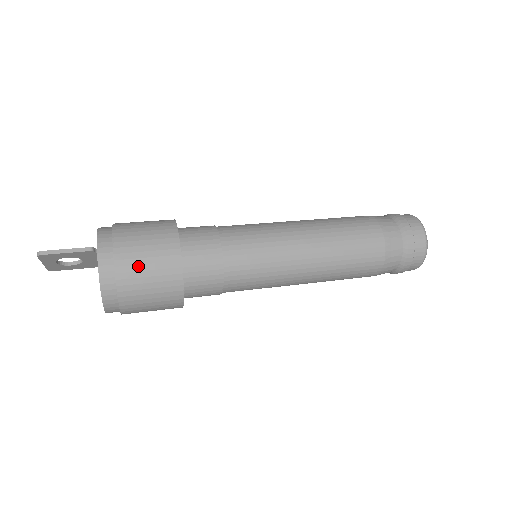
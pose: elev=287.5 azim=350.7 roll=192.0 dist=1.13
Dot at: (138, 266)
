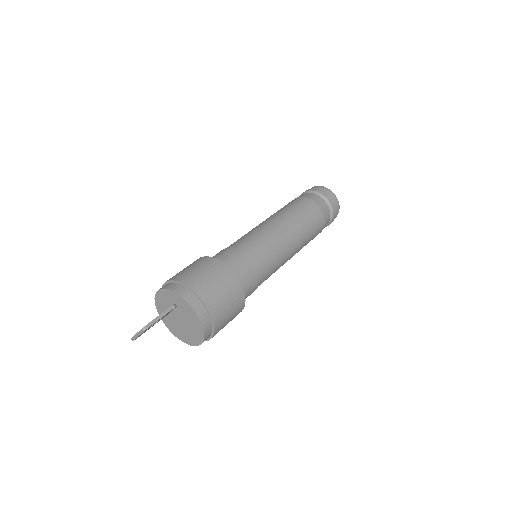
Dot at: (219, 299)
